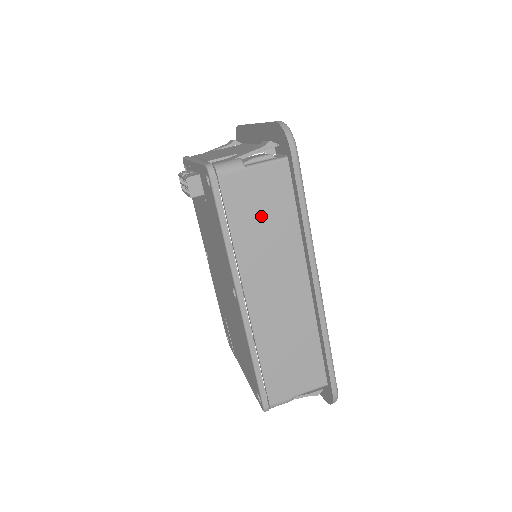
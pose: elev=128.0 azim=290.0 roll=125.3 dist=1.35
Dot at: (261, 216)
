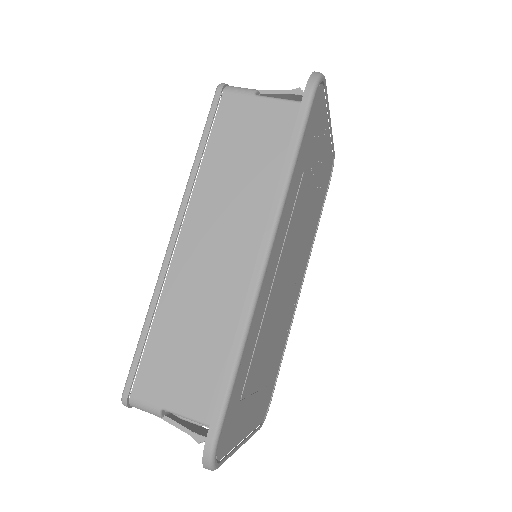
Dot at: (244, 151)
